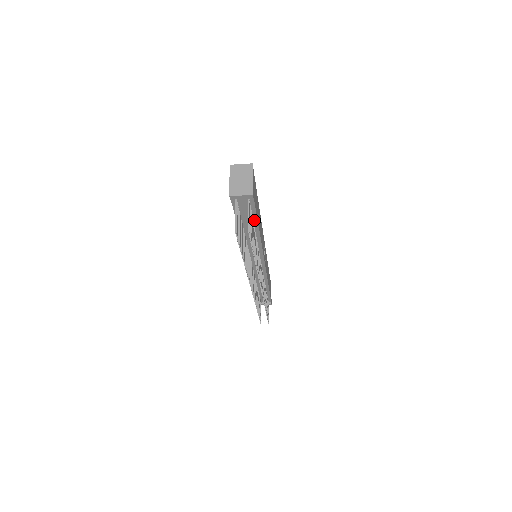
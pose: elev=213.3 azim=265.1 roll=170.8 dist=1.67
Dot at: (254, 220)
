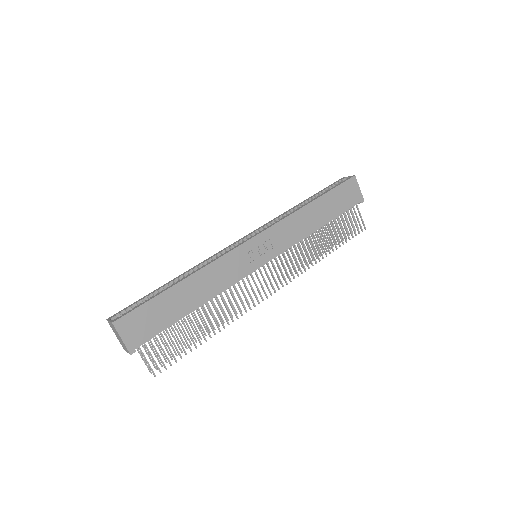
Dot at: (177, 320)
